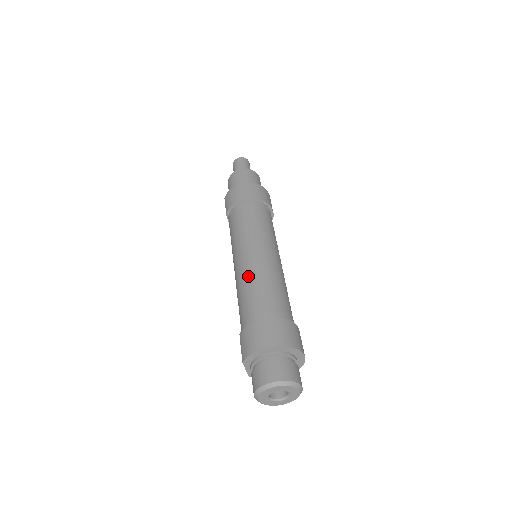
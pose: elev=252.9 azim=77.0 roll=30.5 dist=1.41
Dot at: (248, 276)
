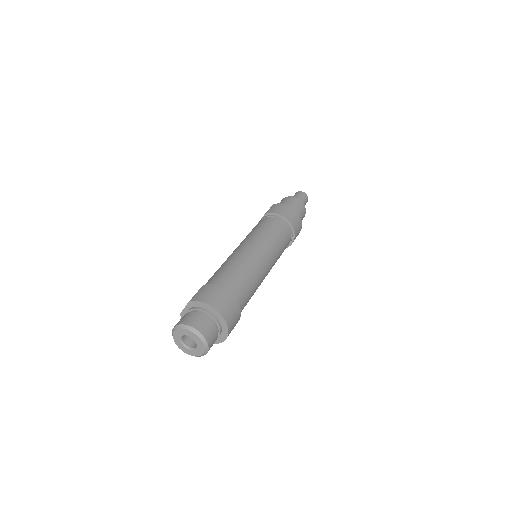
Dot at: (243, 260)
